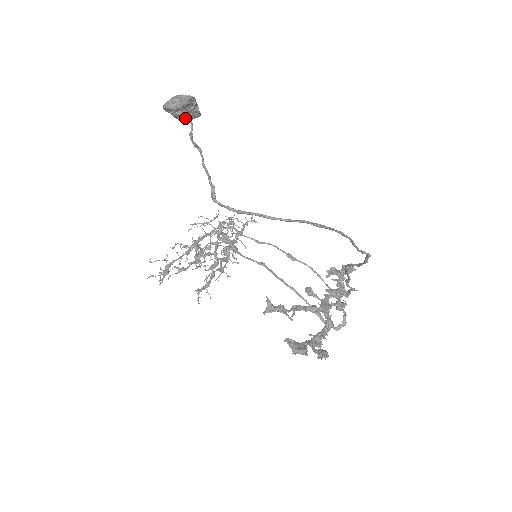
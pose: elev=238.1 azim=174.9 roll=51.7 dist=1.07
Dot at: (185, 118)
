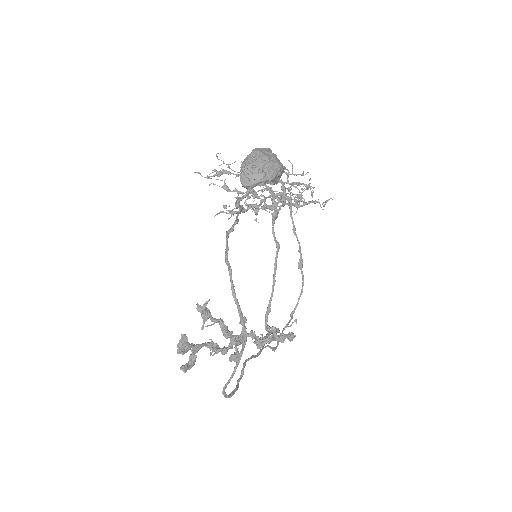
Dot at: (246, 187)
